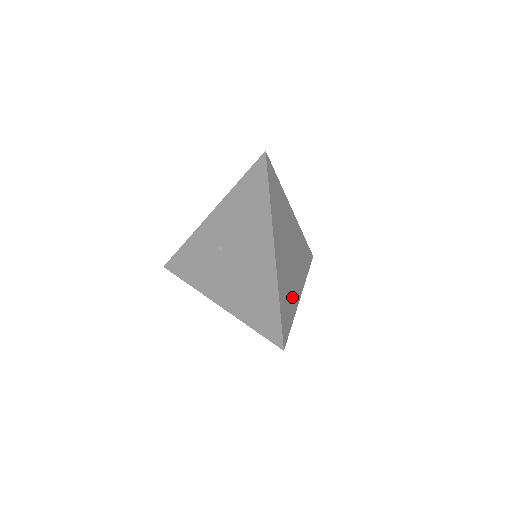
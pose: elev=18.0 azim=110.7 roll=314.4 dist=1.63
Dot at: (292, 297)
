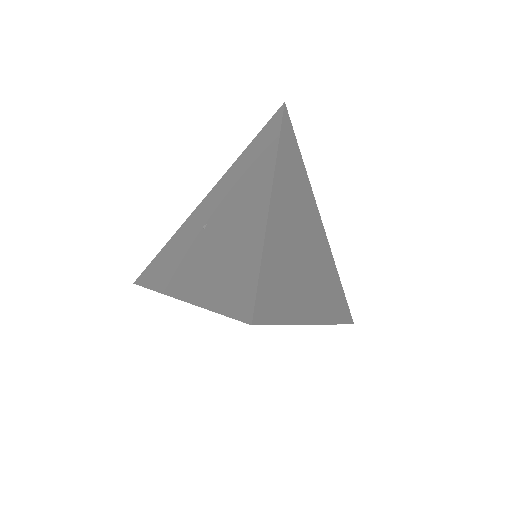
Dot at: (296, 295)
